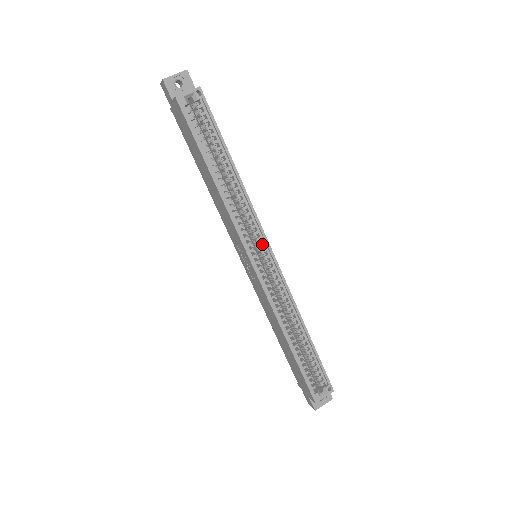
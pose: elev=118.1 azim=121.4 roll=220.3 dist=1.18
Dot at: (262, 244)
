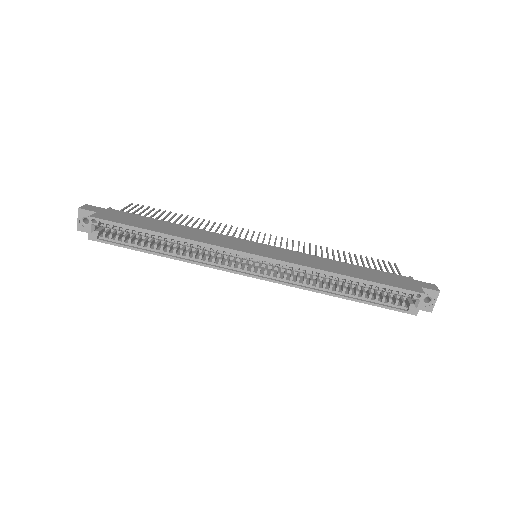
Dot at: (241, 256)
